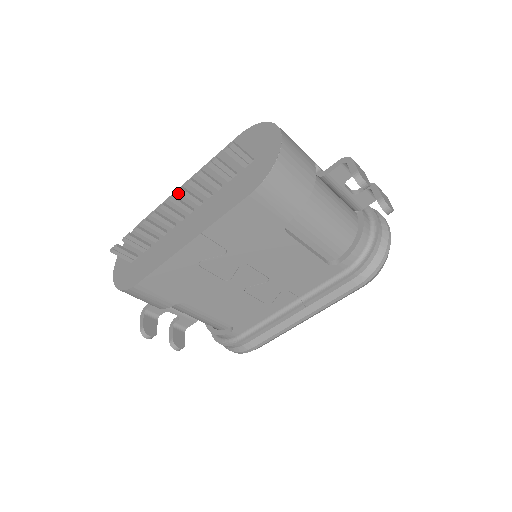
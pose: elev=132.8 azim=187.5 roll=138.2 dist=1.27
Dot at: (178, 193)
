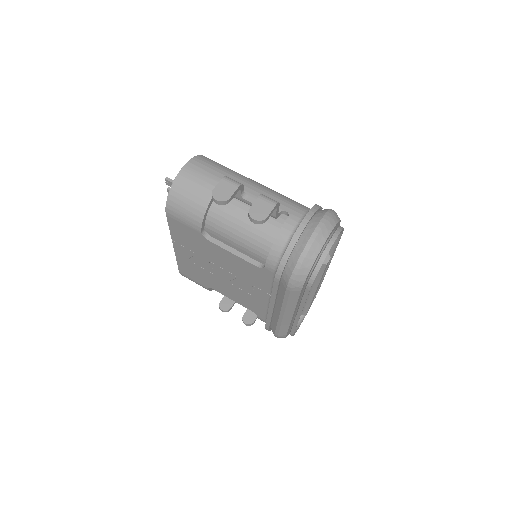
Dot at: occluded
